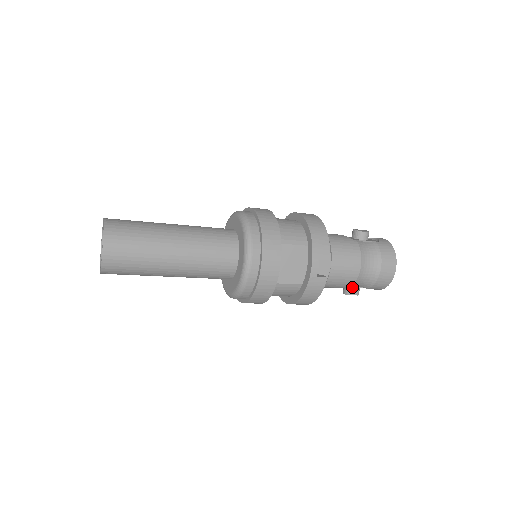
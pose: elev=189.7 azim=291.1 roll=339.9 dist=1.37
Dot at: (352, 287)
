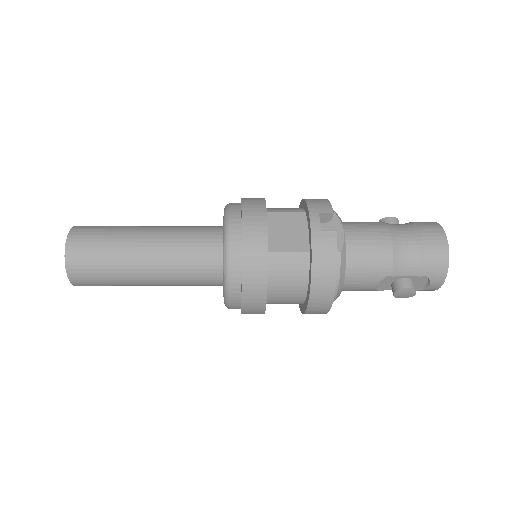
Dot at: (398, 276)
